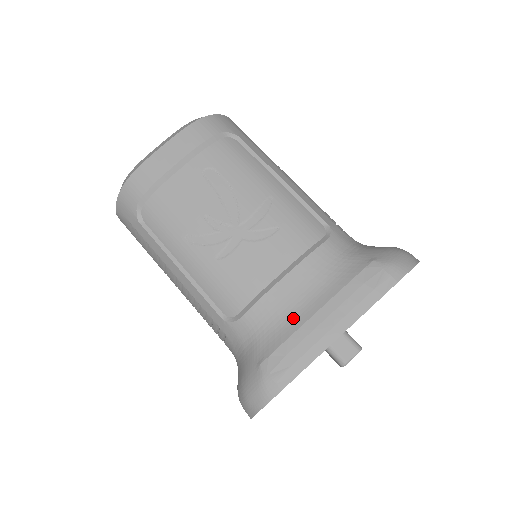
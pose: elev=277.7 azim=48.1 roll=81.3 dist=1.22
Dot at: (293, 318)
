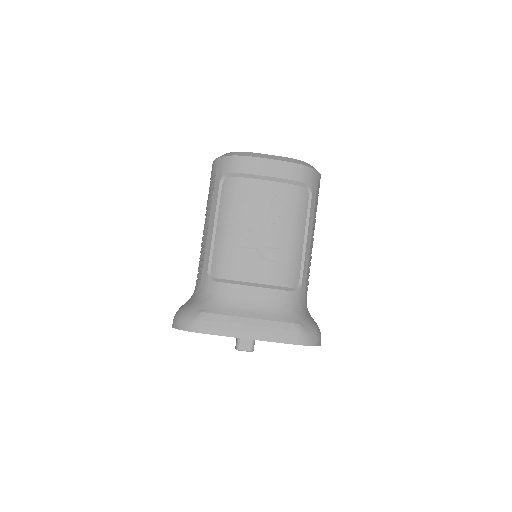
Dot at: (238, 309)
